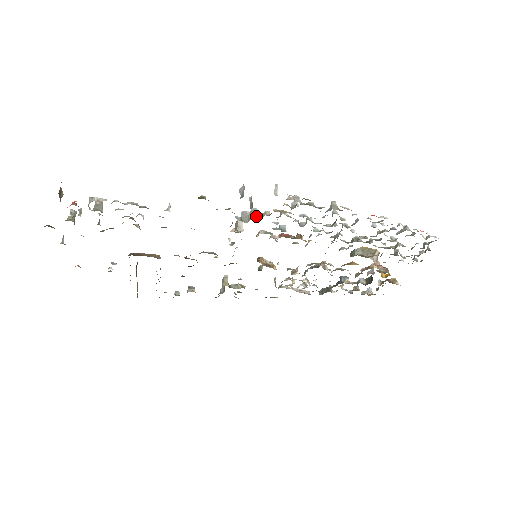
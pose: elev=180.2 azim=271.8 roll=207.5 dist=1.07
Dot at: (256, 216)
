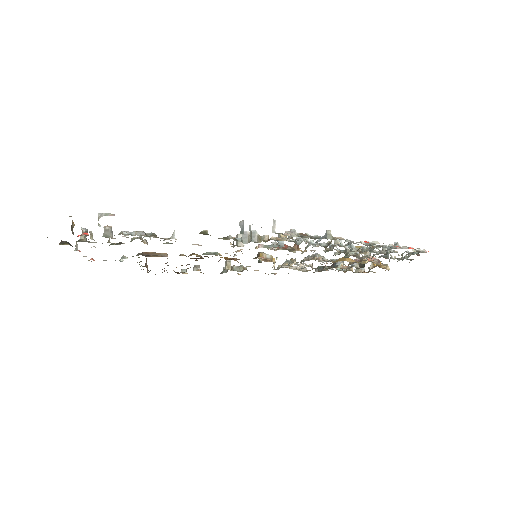
Dot at: (255, 239)
